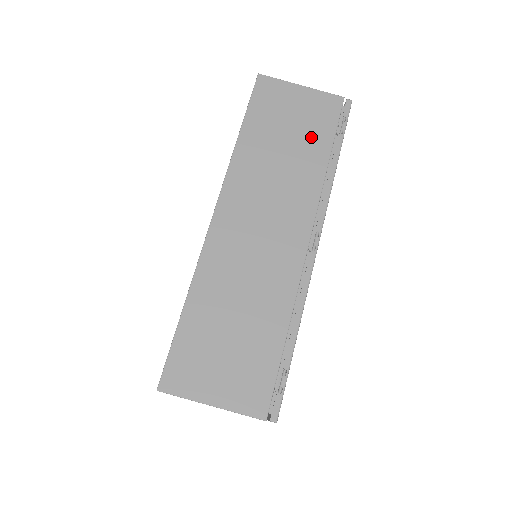
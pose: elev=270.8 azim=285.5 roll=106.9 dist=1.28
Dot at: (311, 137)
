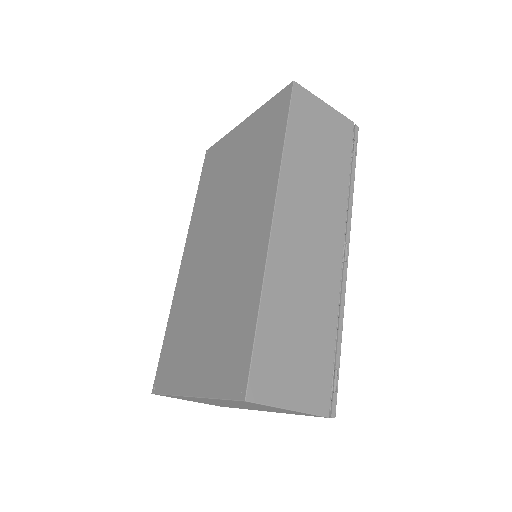
Dot at: (336, 155)
